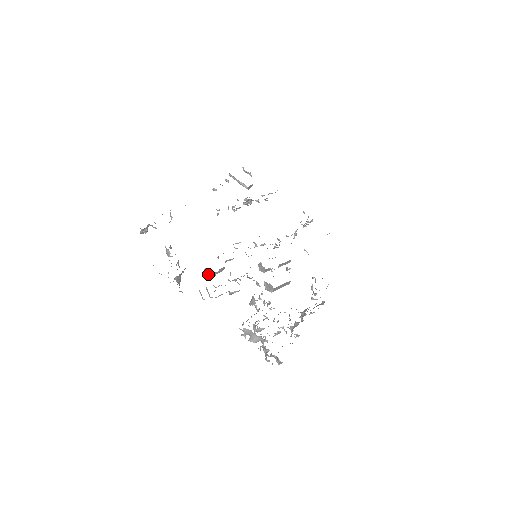
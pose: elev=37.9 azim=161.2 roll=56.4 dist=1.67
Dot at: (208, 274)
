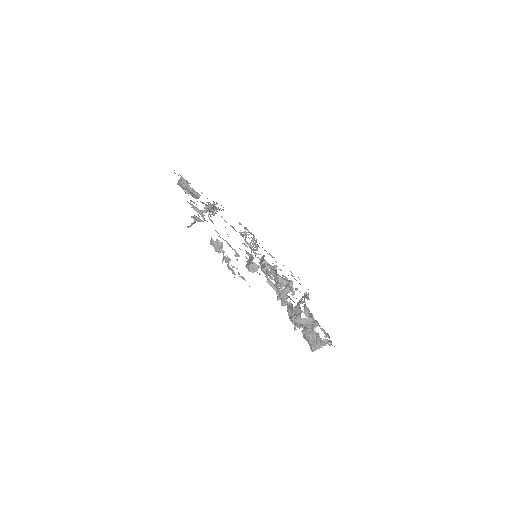
Dot at: (254, 269)
